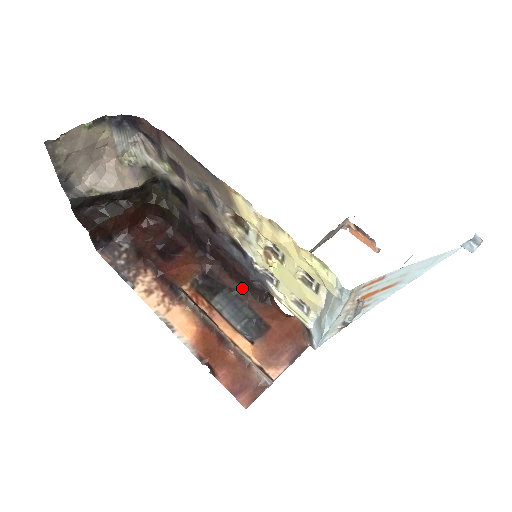
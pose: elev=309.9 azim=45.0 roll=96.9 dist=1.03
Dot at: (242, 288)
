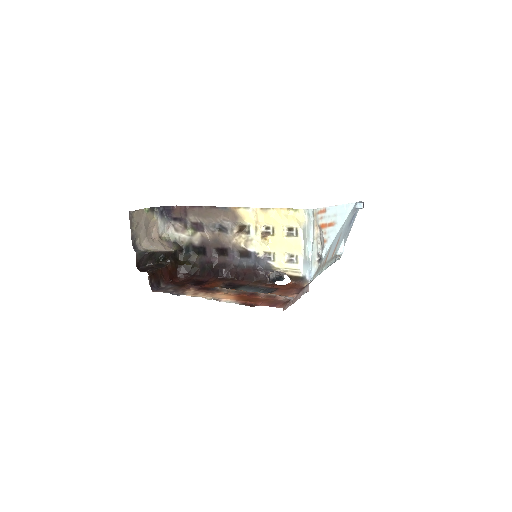
Dot at: (253, 282)
